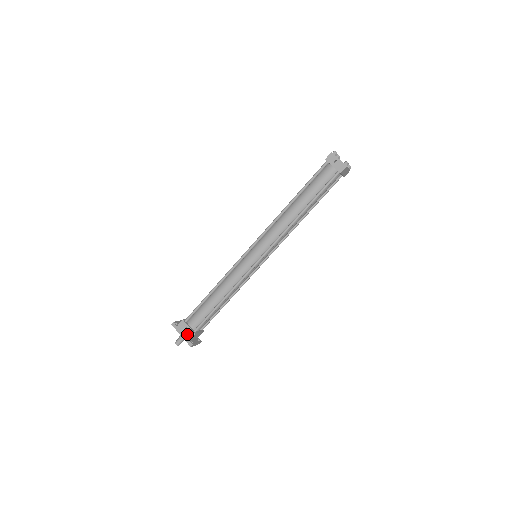
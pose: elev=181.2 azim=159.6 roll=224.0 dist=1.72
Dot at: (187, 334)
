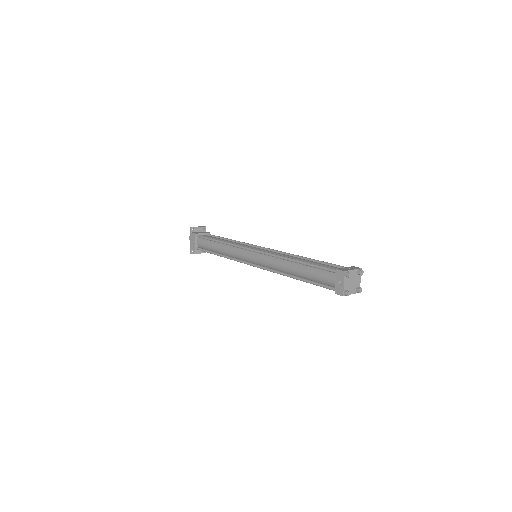
Dot at: (192, 245)
